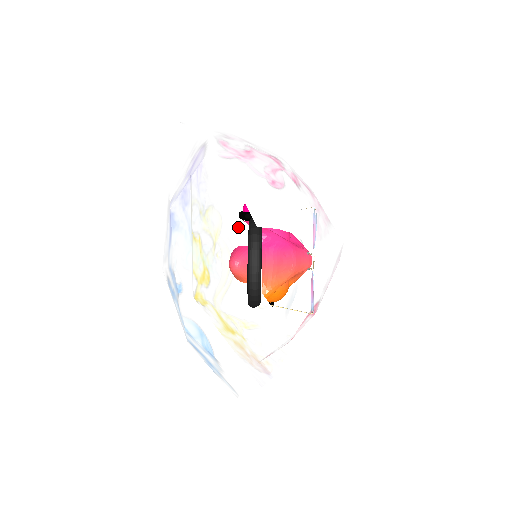
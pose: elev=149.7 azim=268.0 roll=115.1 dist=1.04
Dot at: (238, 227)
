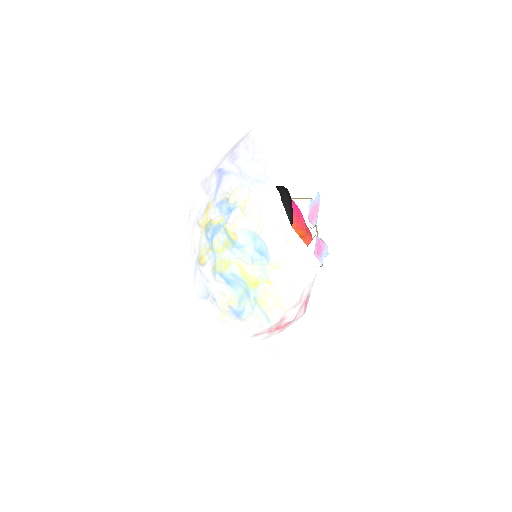
Dot at: occluded
